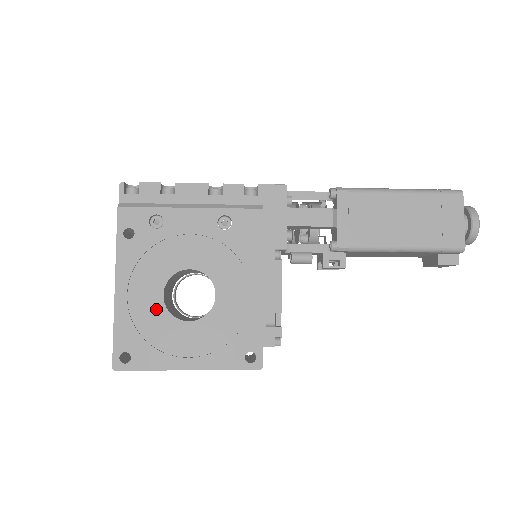
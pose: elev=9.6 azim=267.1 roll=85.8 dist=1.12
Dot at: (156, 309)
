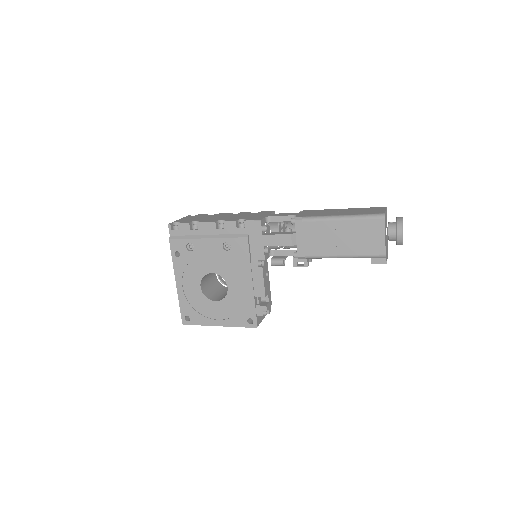
Dot at: (198, 294)
